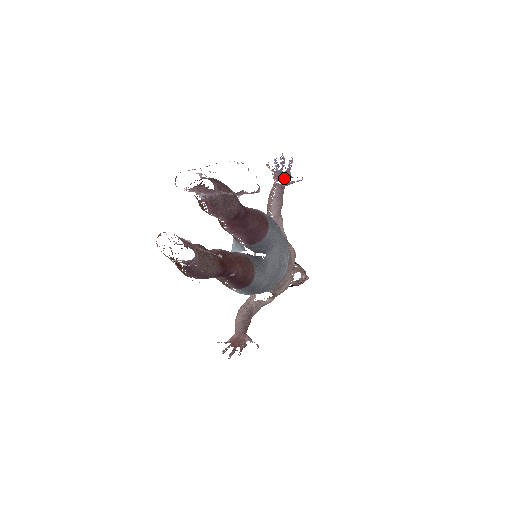
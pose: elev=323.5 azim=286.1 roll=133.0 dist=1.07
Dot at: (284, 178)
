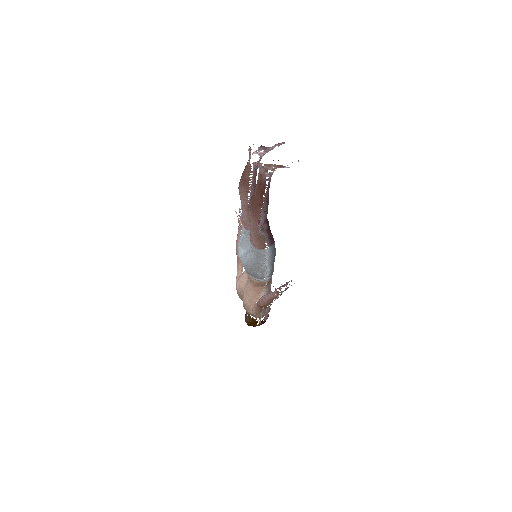
Dot at: occluded
